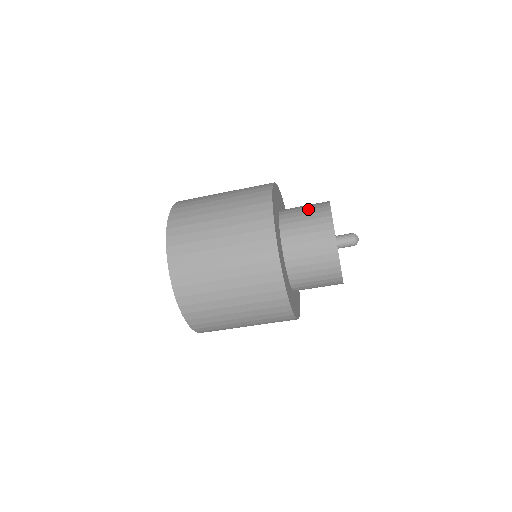
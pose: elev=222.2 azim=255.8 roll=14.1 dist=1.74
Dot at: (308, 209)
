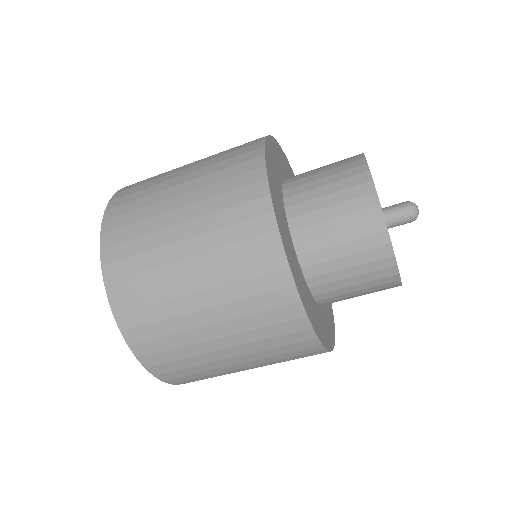
Dot at: (334, 190)
